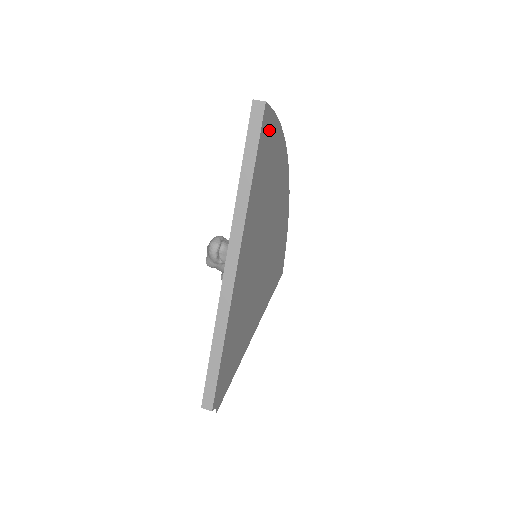
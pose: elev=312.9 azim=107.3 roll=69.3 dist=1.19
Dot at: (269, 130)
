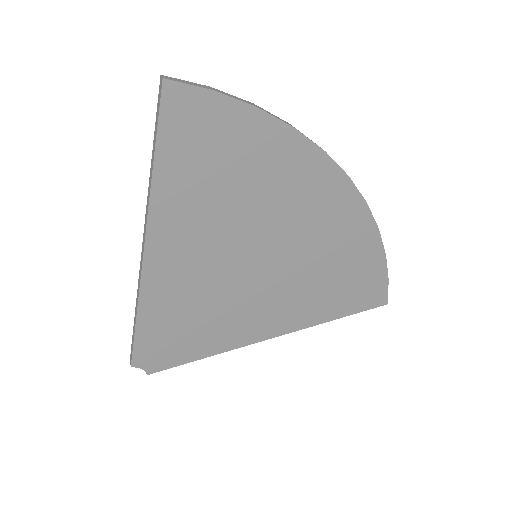
Dot at: (200, 112)
